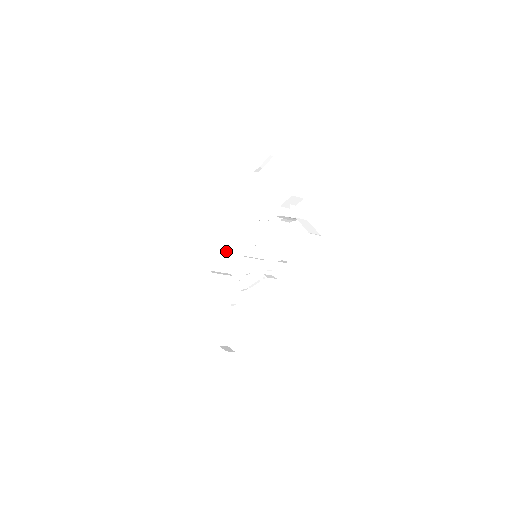
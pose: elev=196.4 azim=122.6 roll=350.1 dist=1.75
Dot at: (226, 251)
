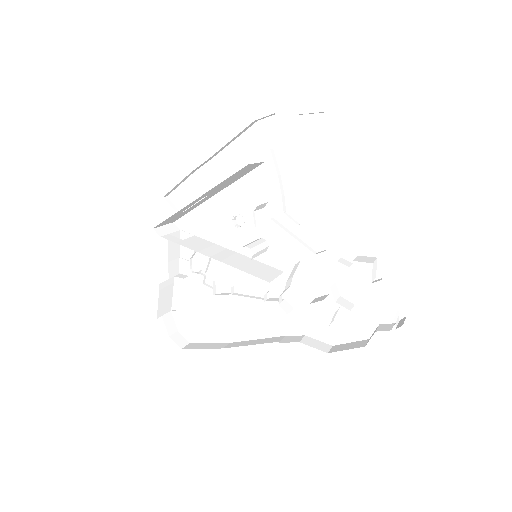
Dot at: (186, 208)
